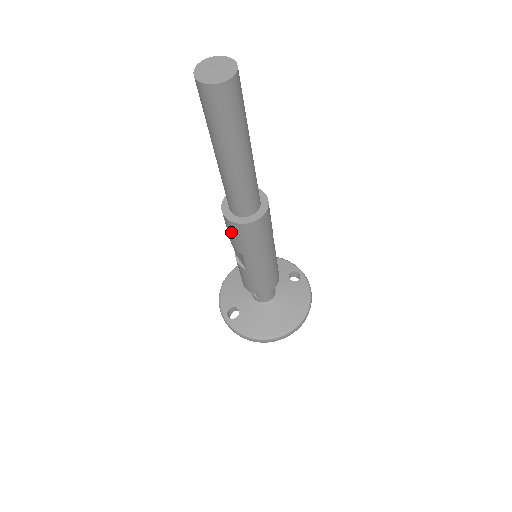
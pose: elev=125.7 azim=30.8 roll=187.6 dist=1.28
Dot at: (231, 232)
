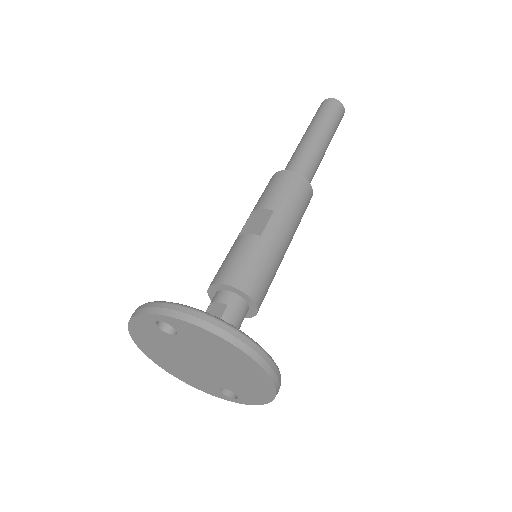
Dot at: (279, 184)
